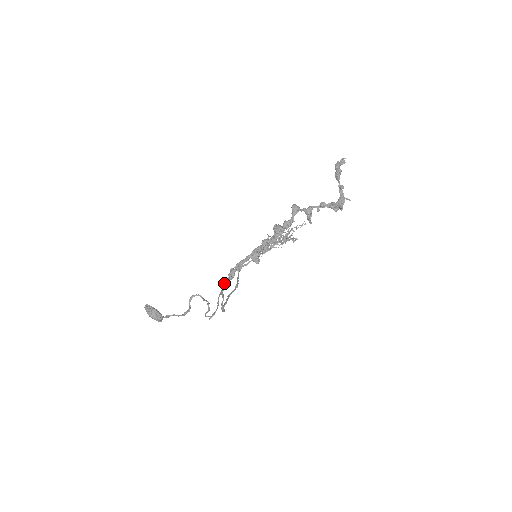
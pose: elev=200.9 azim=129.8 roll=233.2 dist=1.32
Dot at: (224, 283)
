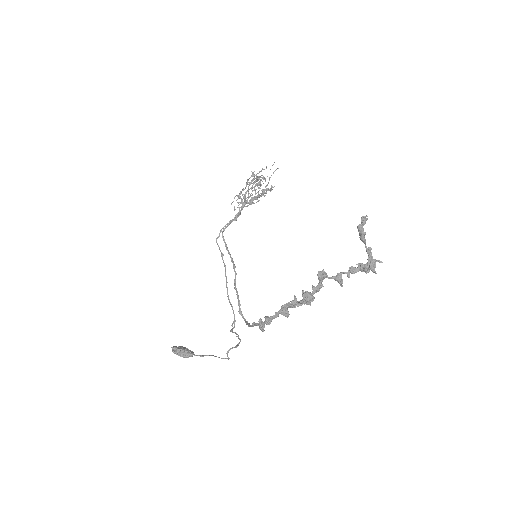
Dot at: (252, 325)
